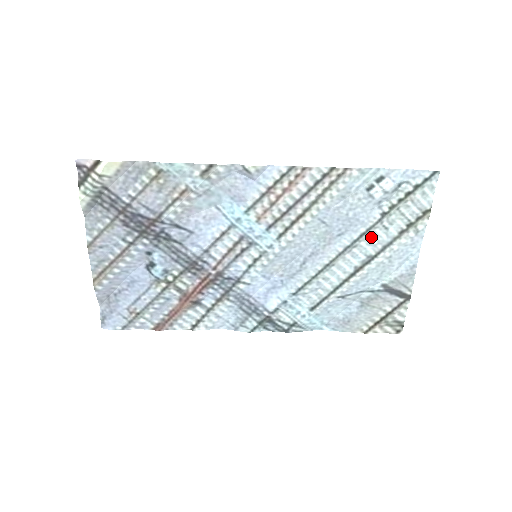
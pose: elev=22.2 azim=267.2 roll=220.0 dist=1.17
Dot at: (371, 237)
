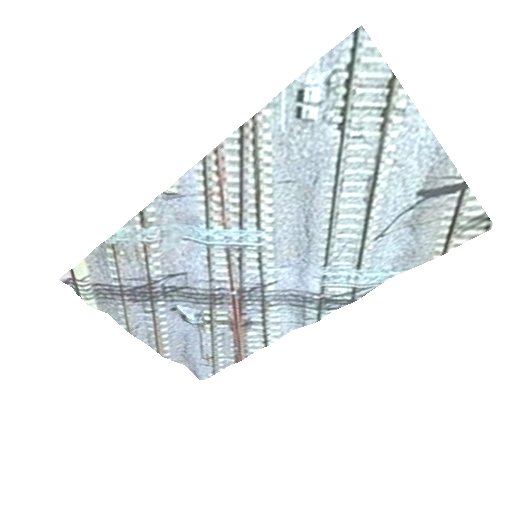
Dot at: (351, 159)
